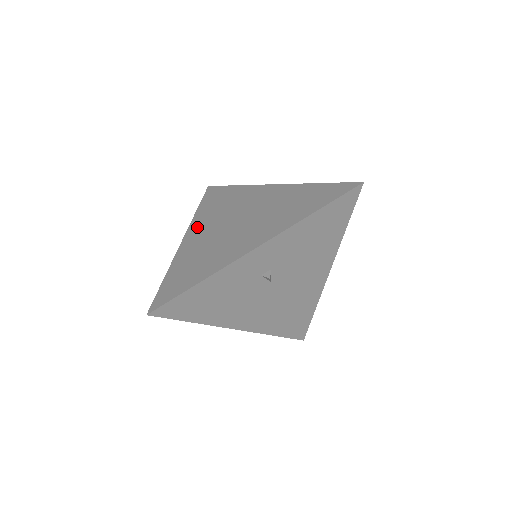
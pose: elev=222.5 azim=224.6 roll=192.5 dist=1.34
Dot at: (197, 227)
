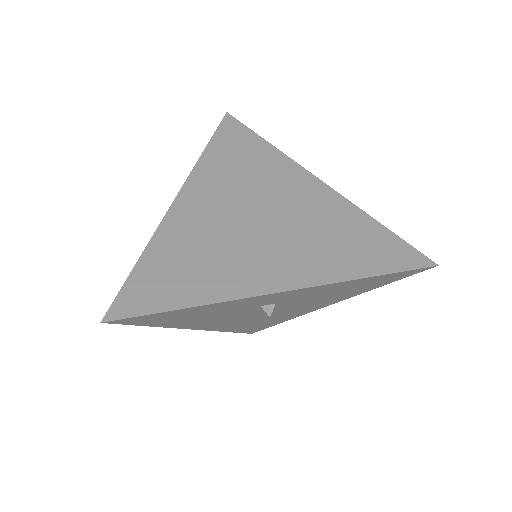
Dot at: (200, 188)
